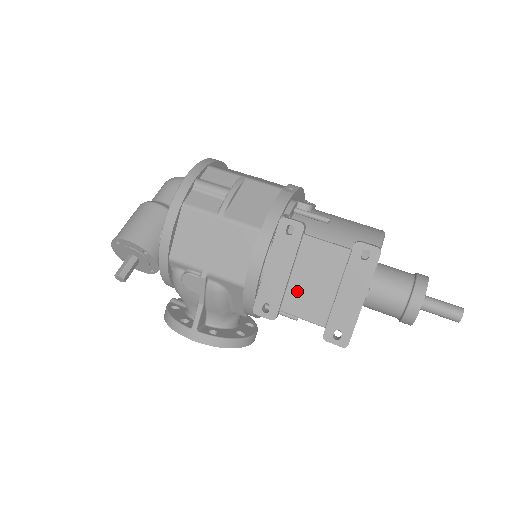
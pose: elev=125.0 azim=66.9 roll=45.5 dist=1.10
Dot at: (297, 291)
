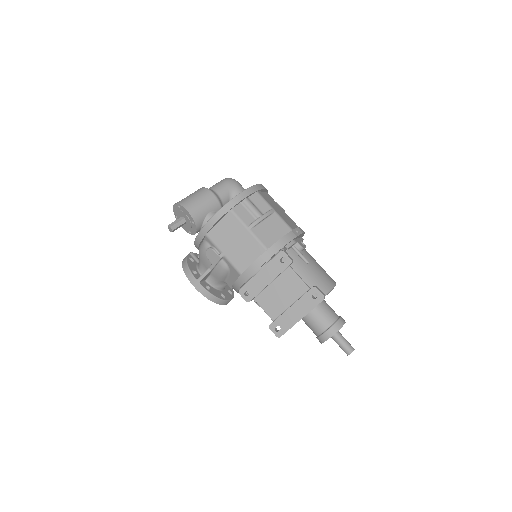
Dot at: (269, 294)
